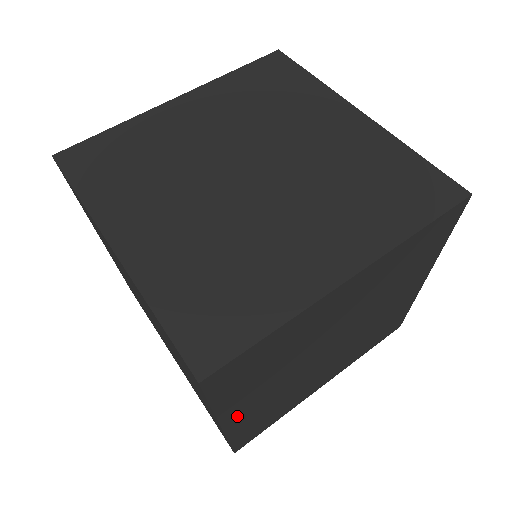
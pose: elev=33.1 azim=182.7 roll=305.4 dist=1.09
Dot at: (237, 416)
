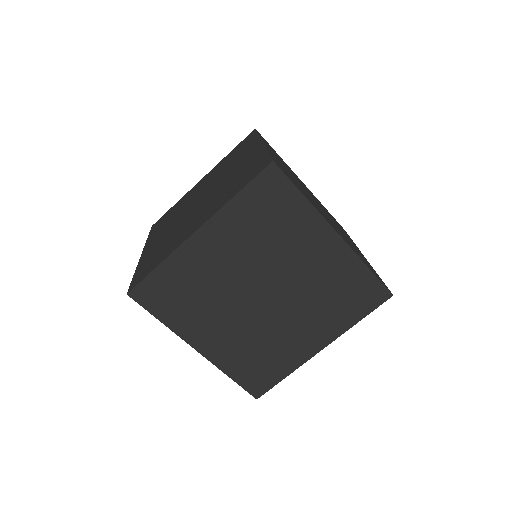
Dot at: occluded
